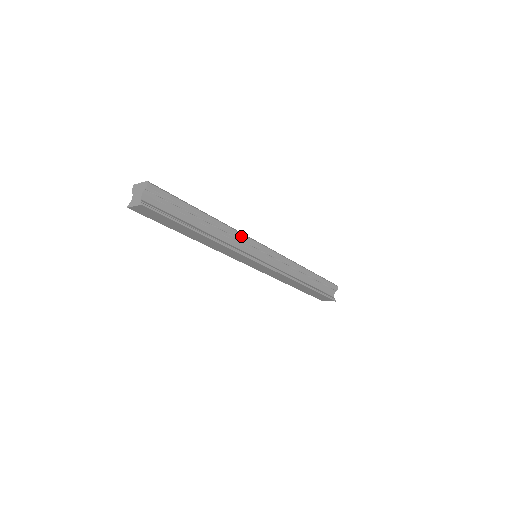
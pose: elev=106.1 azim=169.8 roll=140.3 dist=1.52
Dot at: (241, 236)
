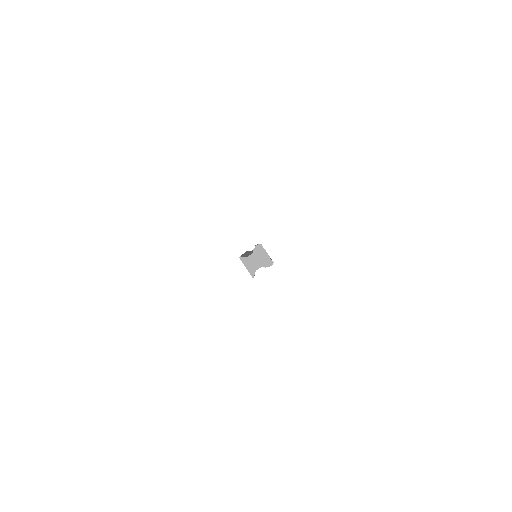
Dot at: occluded
